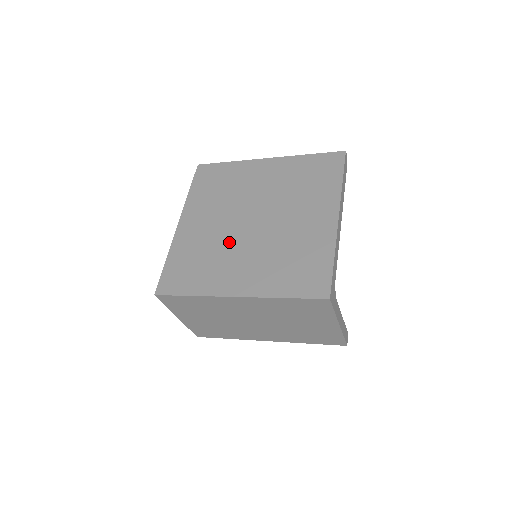
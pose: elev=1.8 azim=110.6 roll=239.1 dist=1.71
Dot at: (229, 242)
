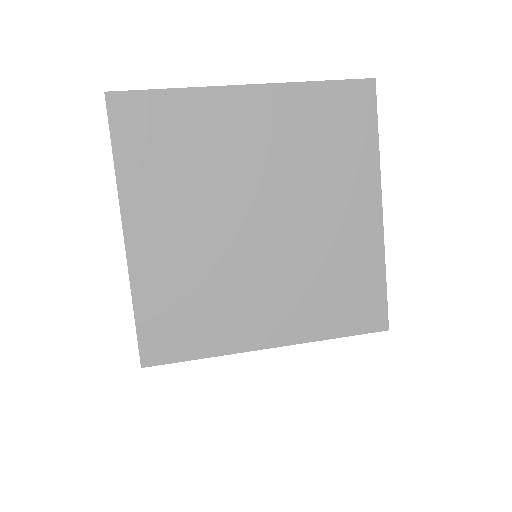
Dot at: (233, 264)
